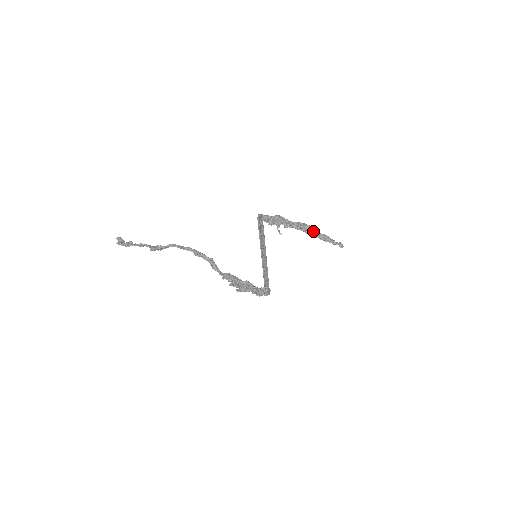
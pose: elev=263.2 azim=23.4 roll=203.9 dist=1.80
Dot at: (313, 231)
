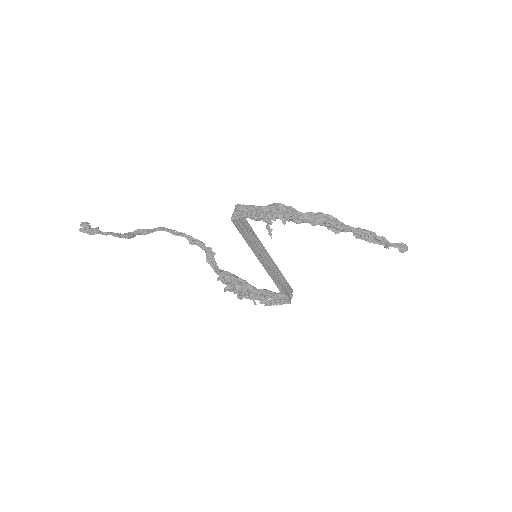
Dot at: occluded
